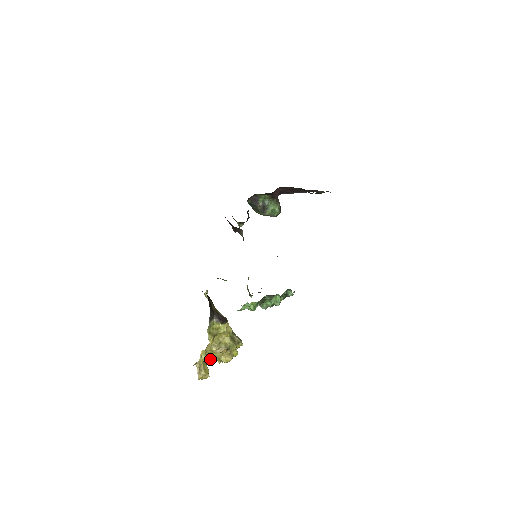
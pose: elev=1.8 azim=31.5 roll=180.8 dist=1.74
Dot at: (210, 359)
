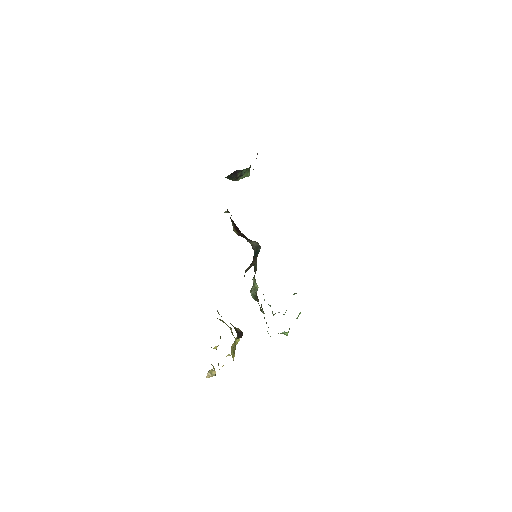
Dot at: occluded
